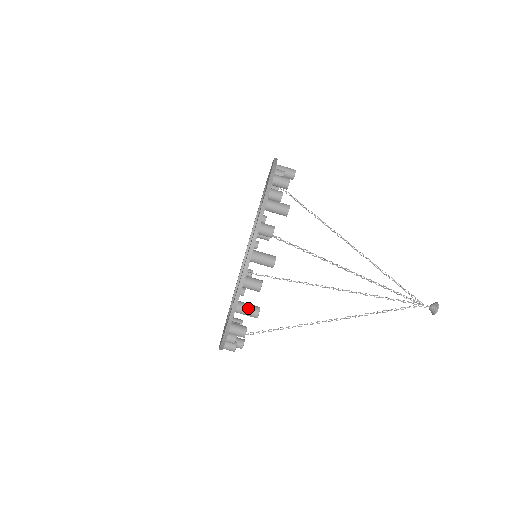
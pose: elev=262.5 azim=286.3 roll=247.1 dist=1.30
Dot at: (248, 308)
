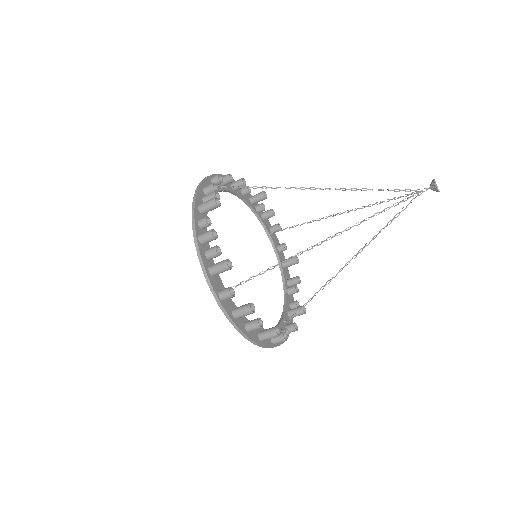
Dot at: (267, 336)
